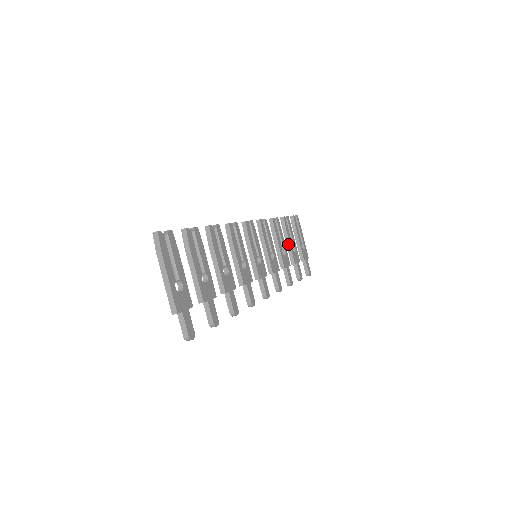
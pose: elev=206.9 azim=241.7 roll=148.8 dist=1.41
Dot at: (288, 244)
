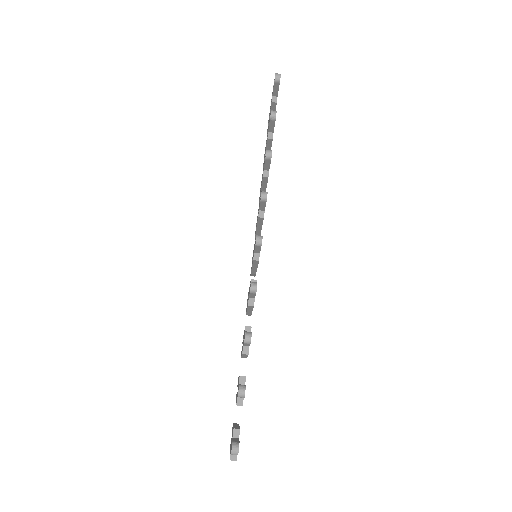
Dot at: occluded
